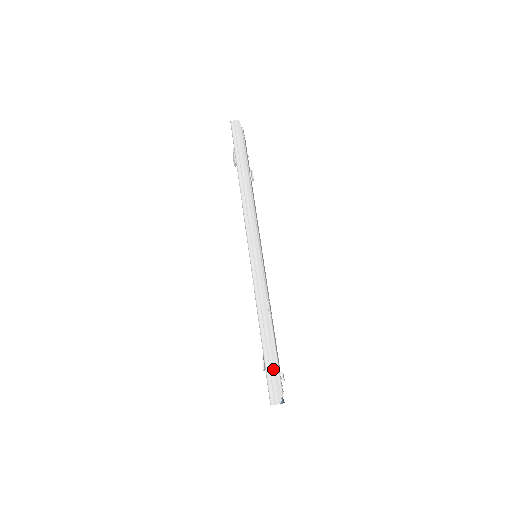
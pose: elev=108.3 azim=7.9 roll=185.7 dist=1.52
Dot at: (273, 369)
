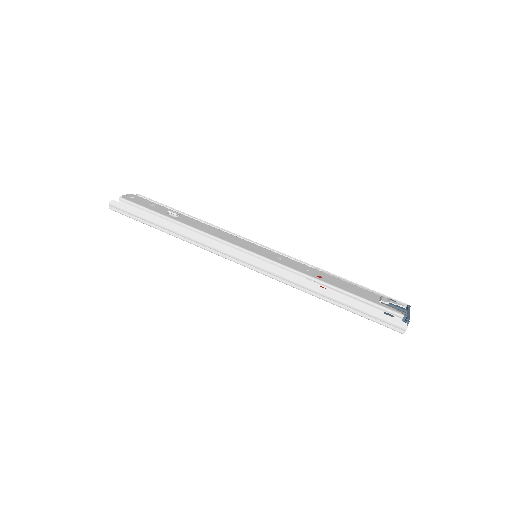
Dot at: (372, 314)
